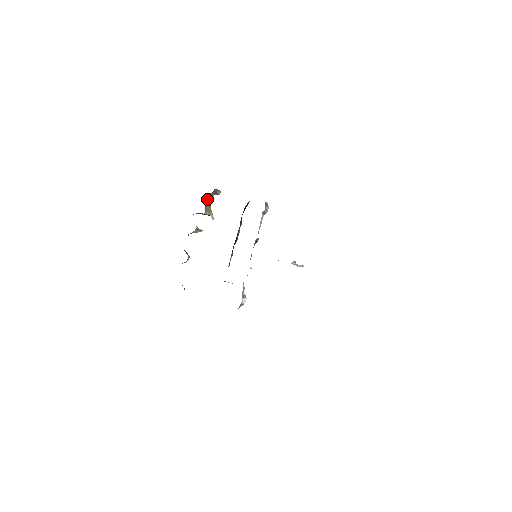
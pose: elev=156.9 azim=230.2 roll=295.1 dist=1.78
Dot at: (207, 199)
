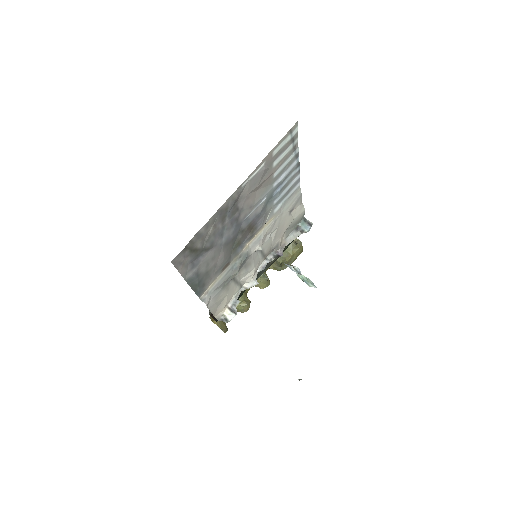
Dot at: occluded
